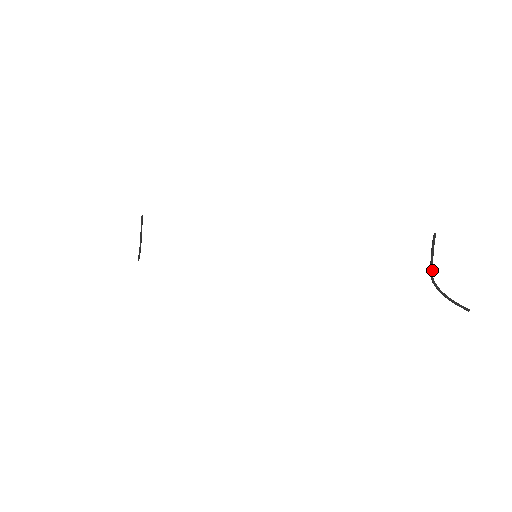
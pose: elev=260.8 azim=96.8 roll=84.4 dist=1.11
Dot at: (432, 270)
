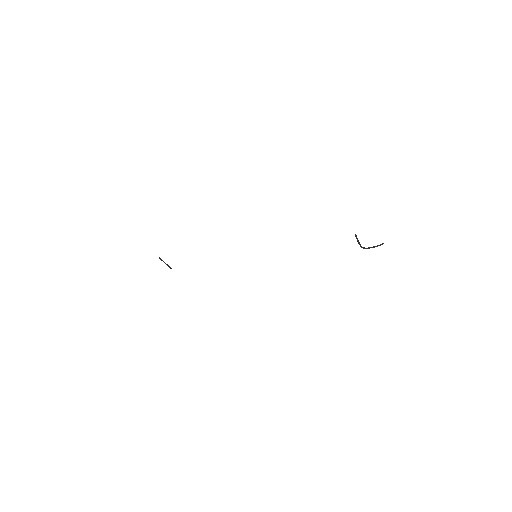
Dot at: (361, 246)
